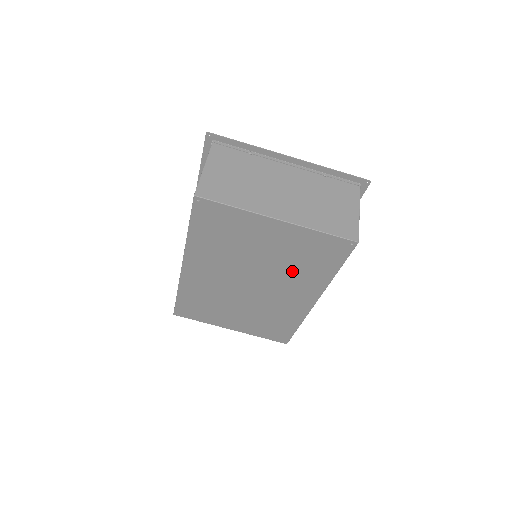
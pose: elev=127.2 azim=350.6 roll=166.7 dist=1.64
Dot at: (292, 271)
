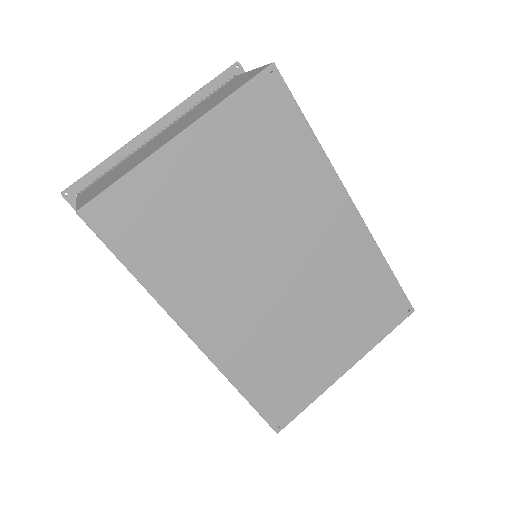
Dot at: (280, 190)
